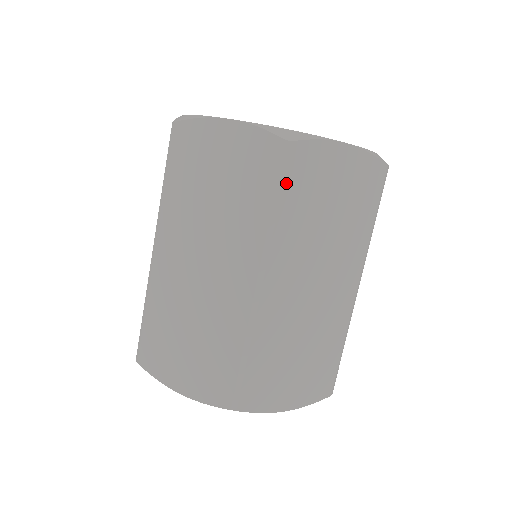
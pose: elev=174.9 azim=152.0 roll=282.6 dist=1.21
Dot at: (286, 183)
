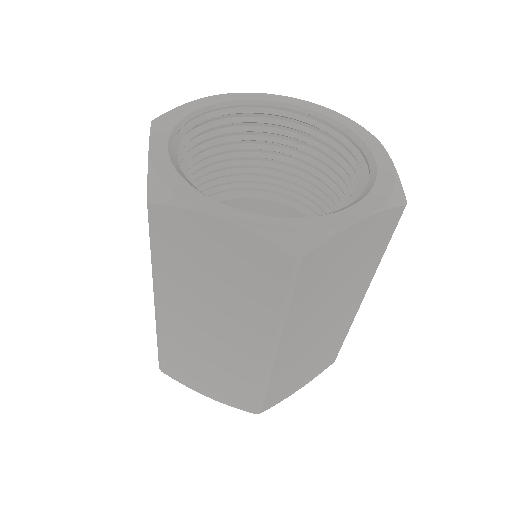
Dot at: (156, 237)
